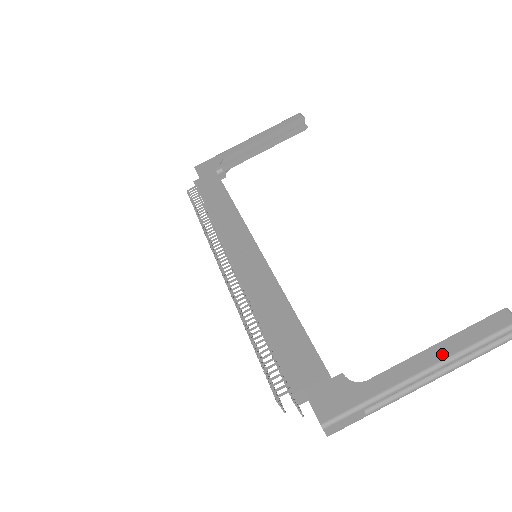
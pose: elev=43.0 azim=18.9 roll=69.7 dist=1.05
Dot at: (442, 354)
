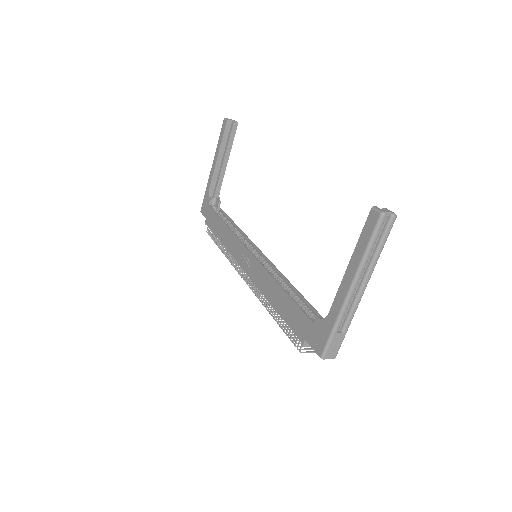
Dot at: (353, 269)
